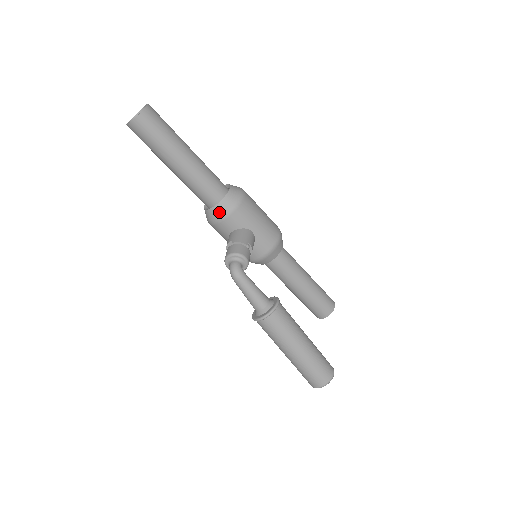
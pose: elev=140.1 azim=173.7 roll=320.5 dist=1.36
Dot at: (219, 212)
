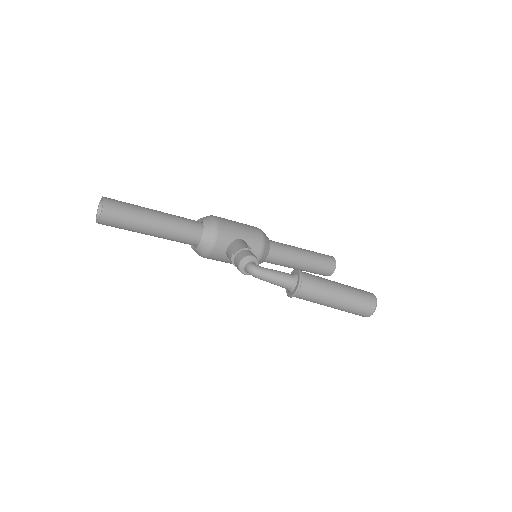
Dot at: (208, 241)
